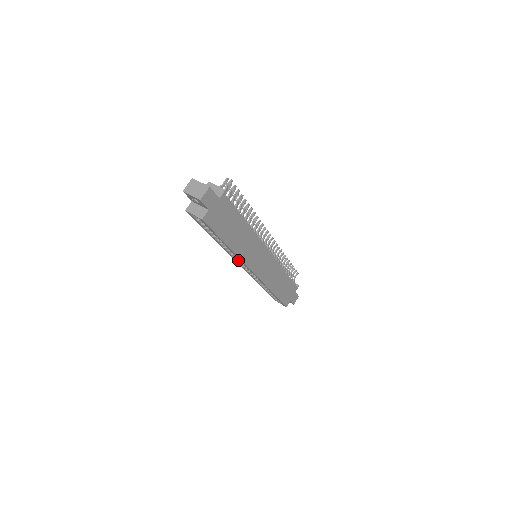
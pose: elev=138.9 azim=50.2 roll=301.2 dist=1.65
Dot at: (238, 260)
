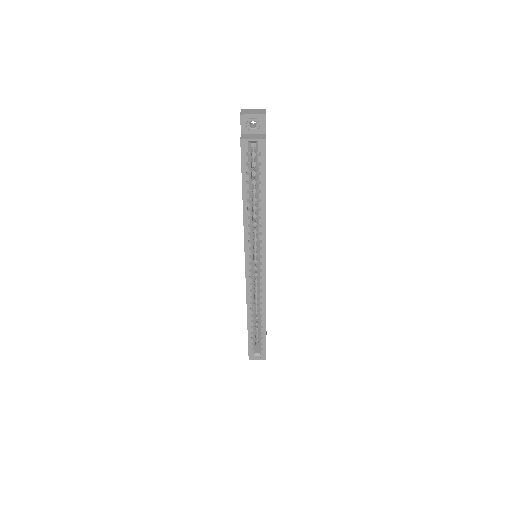
Dot at: (251, 249)
